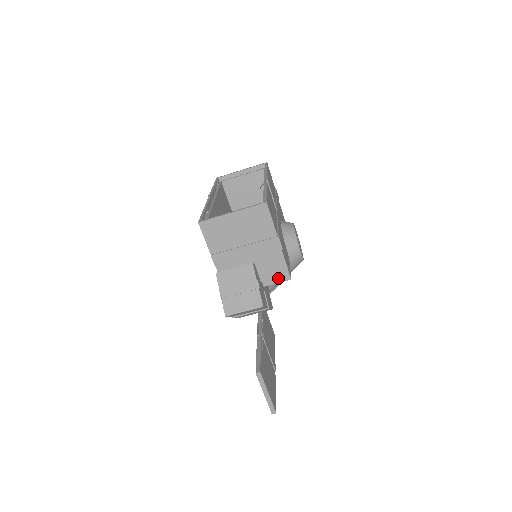
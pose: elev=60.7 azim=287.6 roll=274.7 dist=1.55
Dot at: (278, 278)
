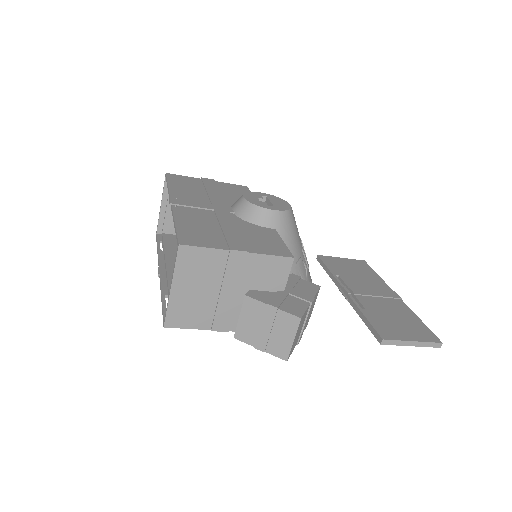
Dot at: (283, 272)
